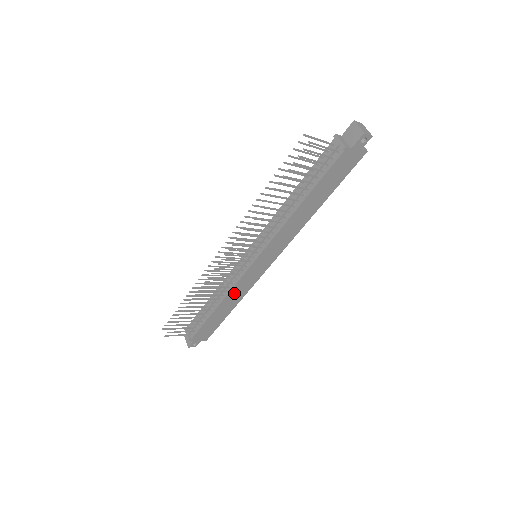
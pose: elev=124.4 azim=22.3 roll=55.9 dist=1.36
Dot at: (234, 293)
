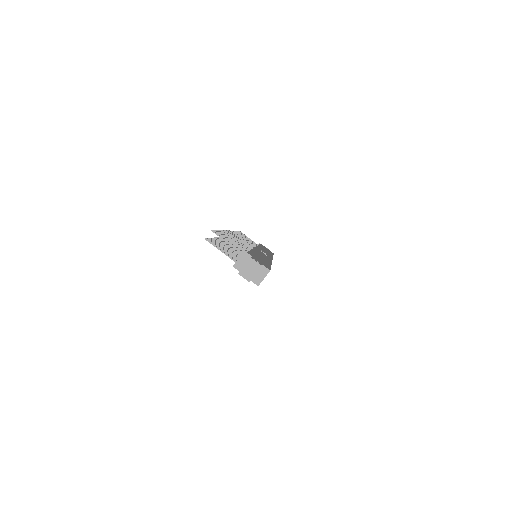
Dot at: occluded
